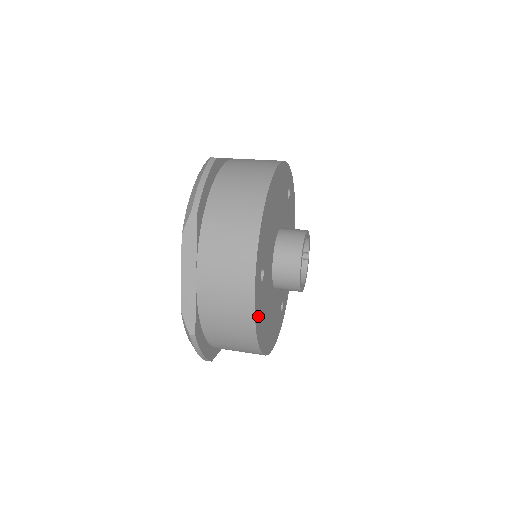
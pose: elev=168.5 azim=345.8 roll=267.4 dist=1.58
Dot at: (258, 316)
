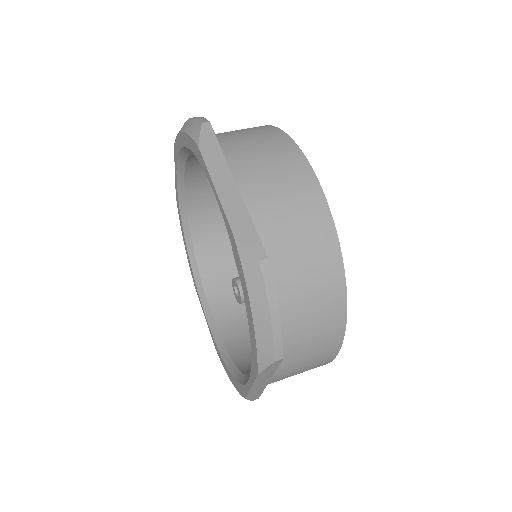
Dot at: occluded
